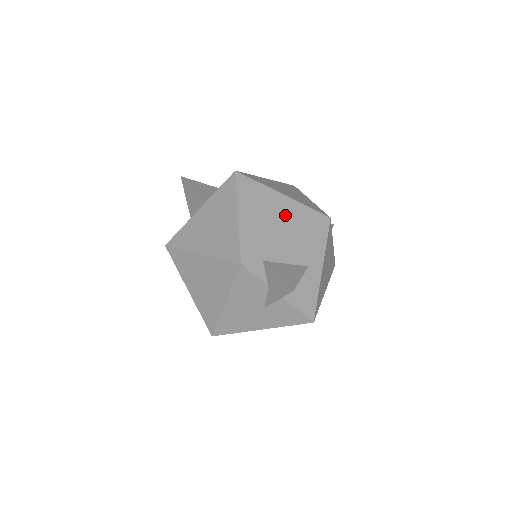
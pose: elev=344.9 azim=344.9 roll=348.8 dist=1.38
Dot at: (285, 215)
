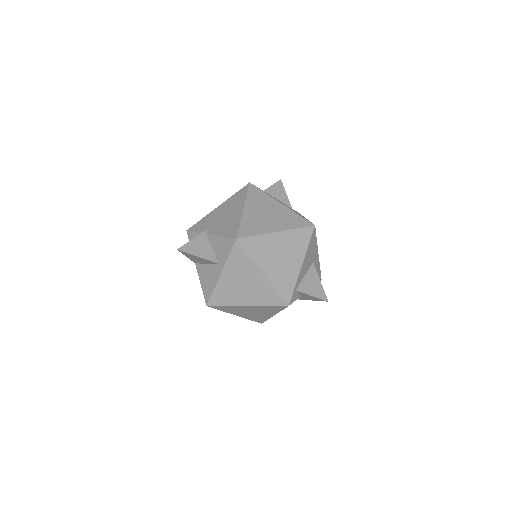
Dot at: (289, 248)
